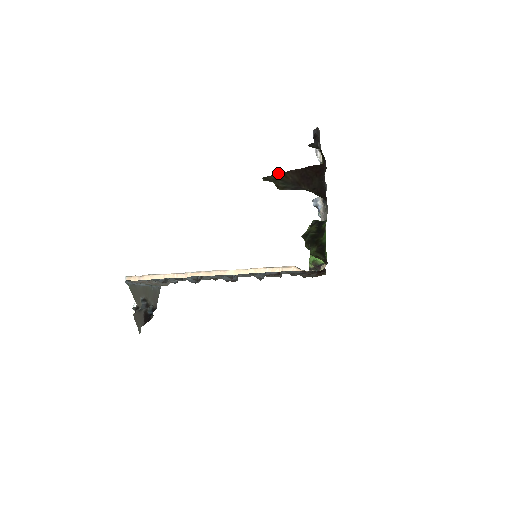
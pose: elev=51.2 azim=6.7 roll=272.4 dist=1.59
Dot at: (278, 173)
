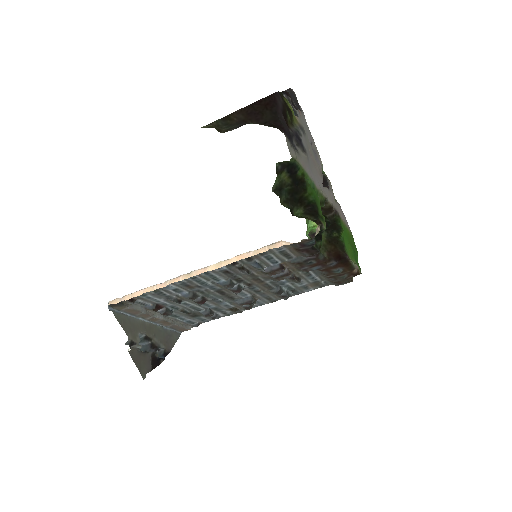
Dot at: (221, 119)
